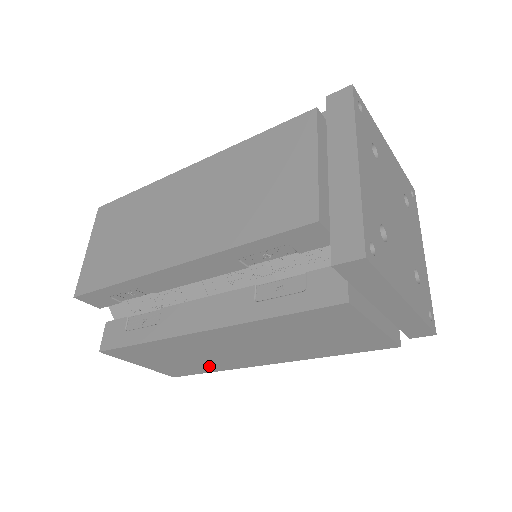
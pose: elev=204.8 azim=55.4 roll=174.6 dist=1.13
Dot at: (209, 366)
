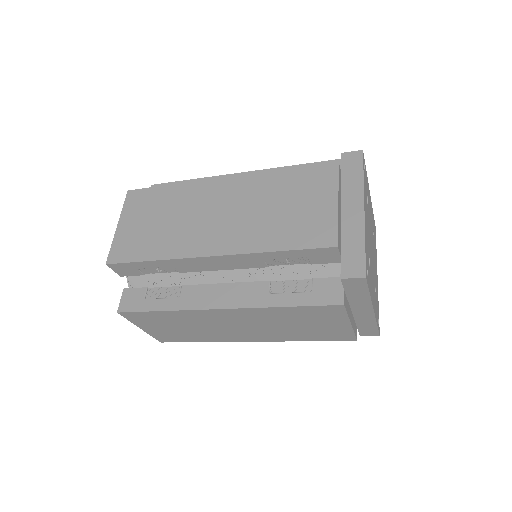
Dot at: (201, 337)
